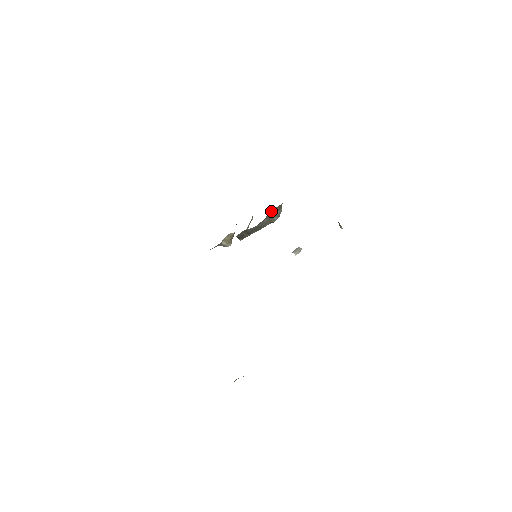
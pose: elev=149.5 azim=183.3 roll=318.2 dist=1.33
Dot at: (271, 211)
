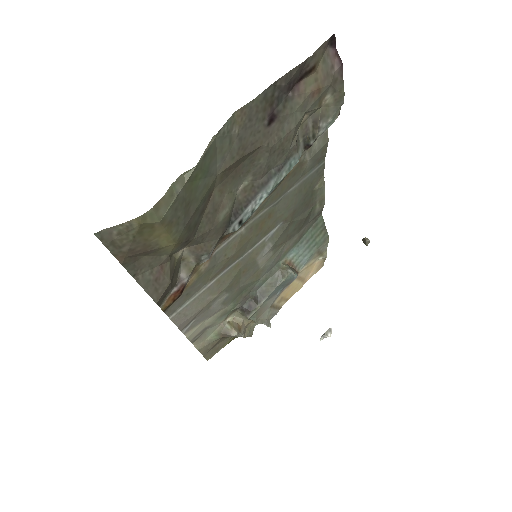
Dot at: (282, 262)
